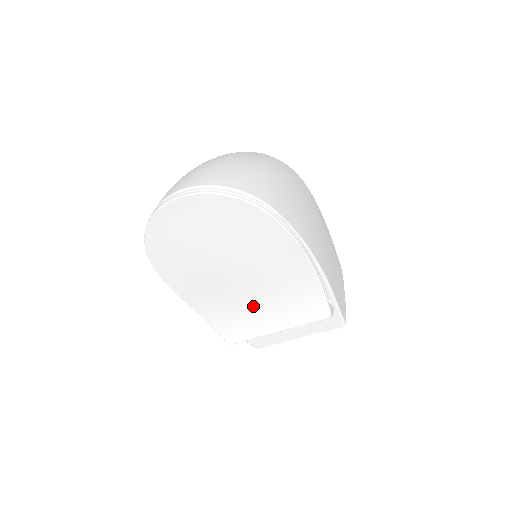
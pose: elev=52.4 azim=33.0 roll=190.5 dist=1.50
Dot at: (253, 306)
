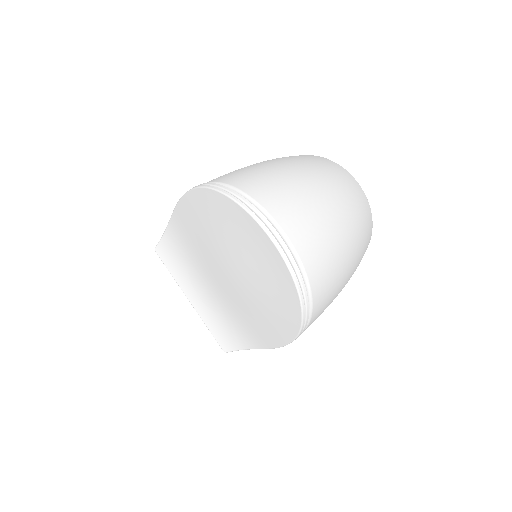
Dot at: (203, 282)
